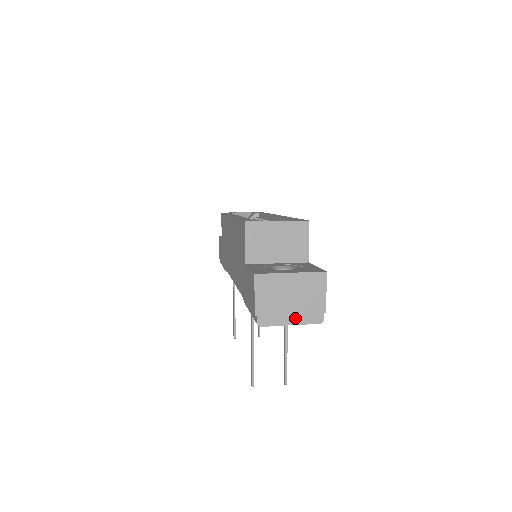
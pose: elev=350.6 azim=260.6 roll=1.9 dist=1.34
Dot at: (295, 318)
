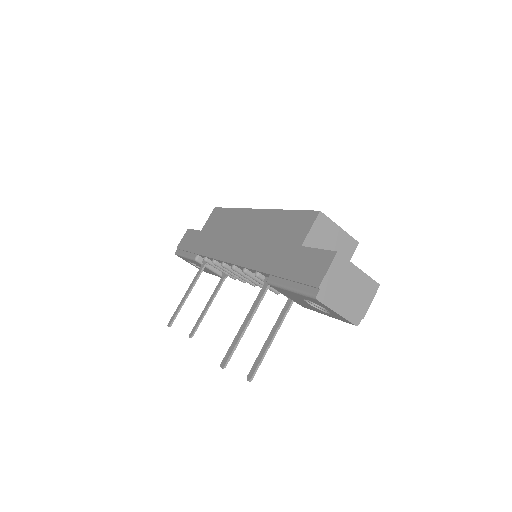
Dot at: (343, 309)
